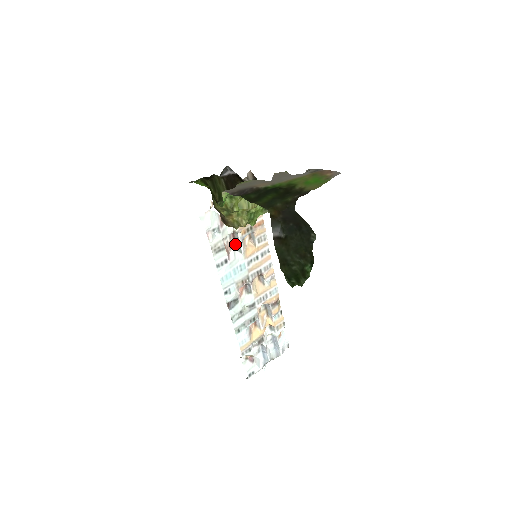
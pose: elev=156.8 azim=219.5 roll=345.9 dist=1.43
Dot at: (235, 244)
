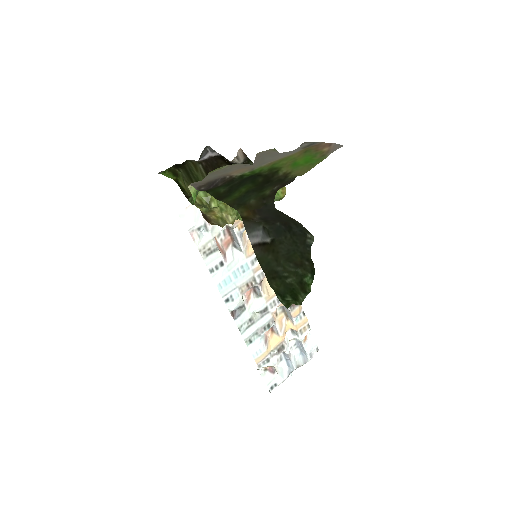
Dot at: (232, 241)
